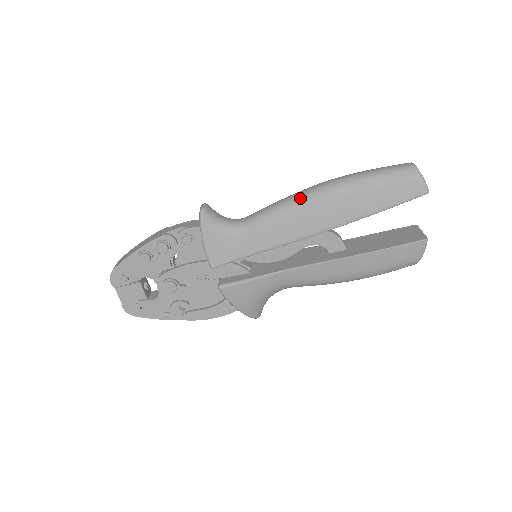
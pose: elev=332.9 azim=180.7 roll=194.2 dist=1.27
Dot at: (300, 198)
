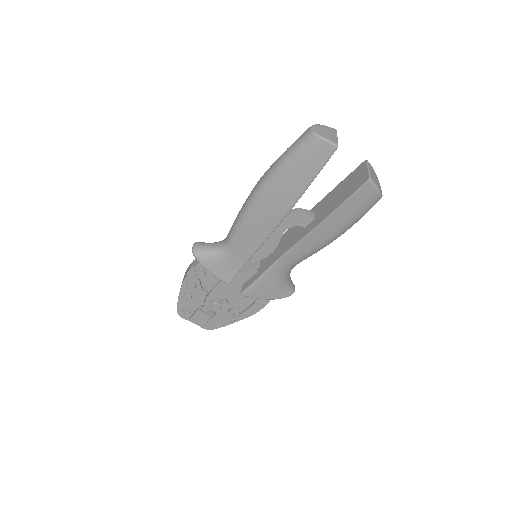
Dot at: (246, 208)
